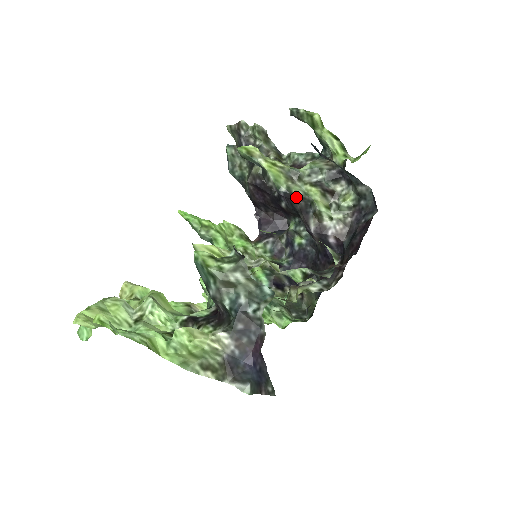
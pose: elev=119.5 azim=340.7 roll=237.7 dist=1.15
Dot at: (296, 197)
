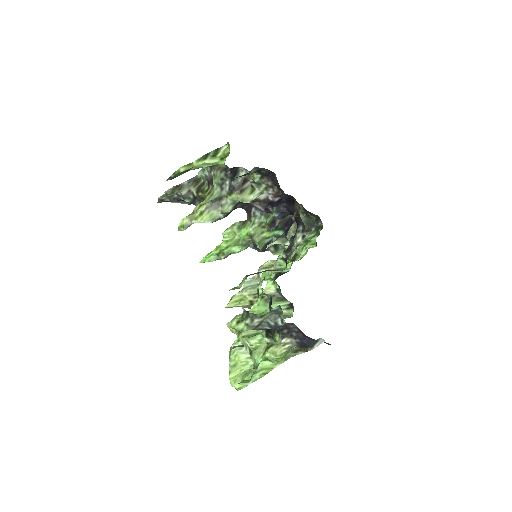
Dot at: (232, 210)
